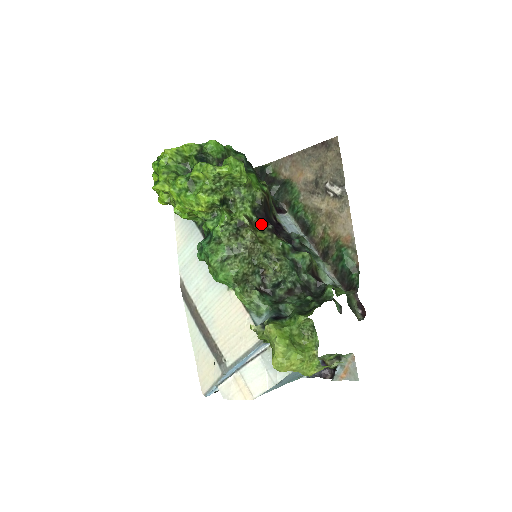
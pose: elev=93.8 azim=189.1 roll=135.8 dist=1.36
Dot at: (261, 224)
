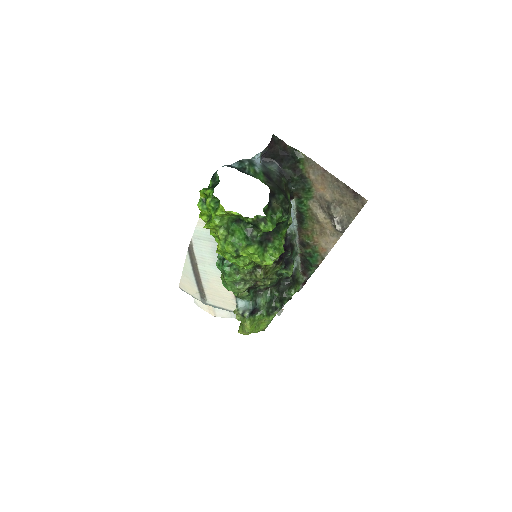
Dot at: occluded
